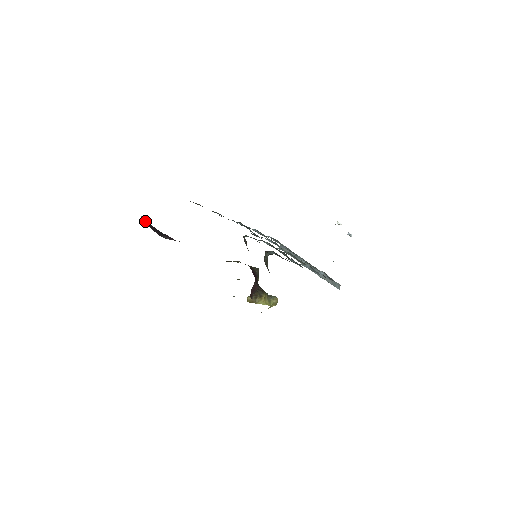
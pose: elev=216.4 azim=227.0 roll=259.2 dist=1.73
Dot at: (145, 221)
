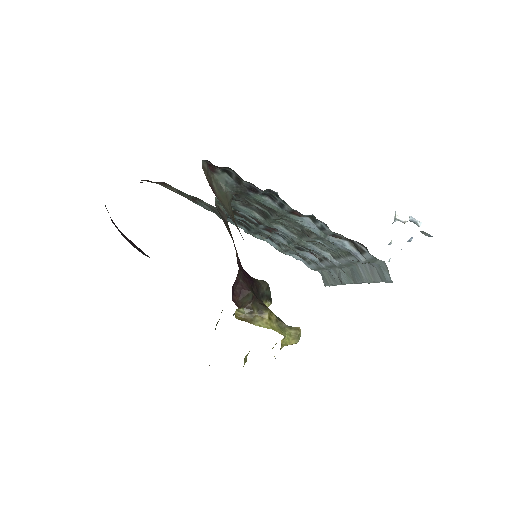
Dot at: (120, 231)
